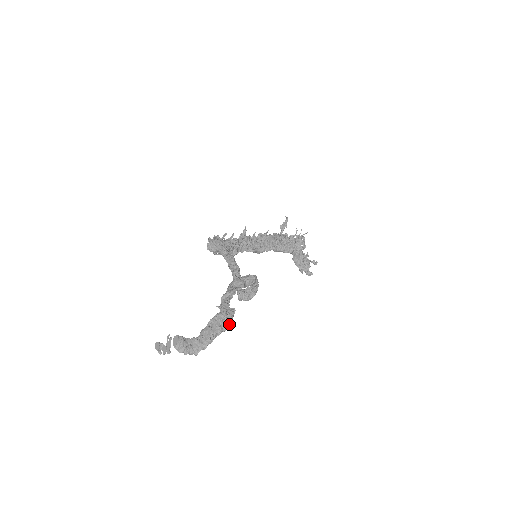
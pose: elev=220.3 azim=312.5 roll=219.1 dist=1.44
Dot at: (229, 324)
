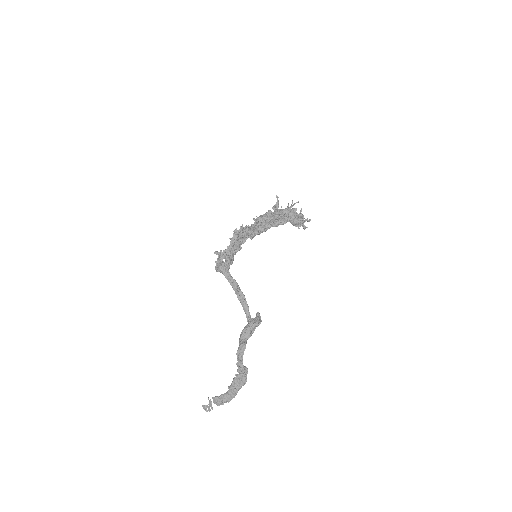
Dot at: (245, 381)
